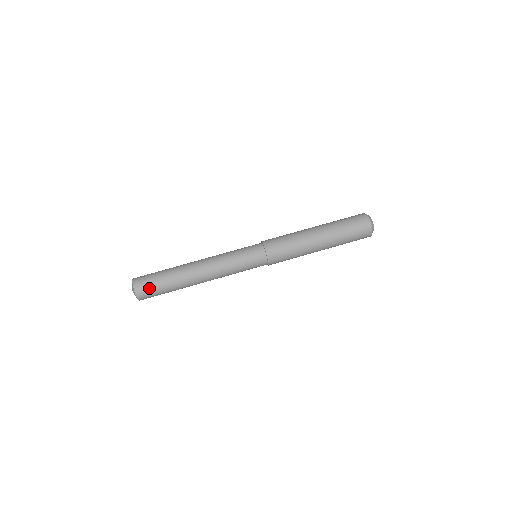
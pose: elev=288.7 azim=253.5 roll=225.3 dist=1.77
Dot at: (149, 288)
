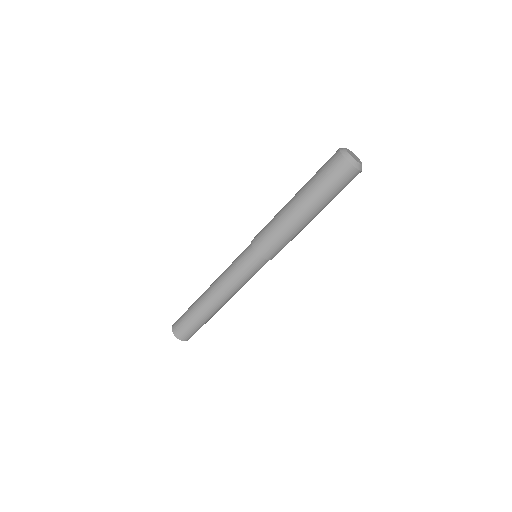
Dot at: occluded
